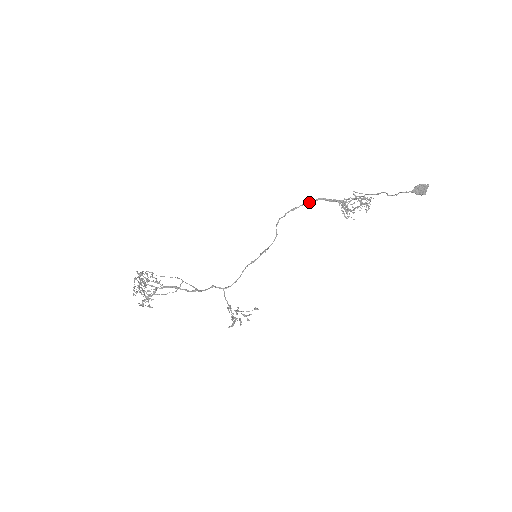
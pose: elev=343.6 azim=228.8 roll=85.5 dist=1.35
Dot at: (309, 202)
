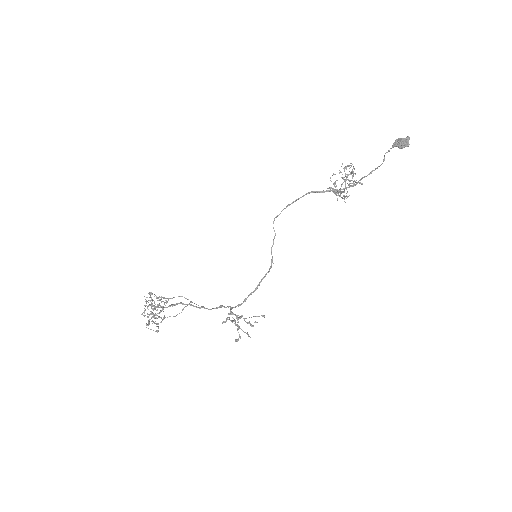
Dot at: occluded
